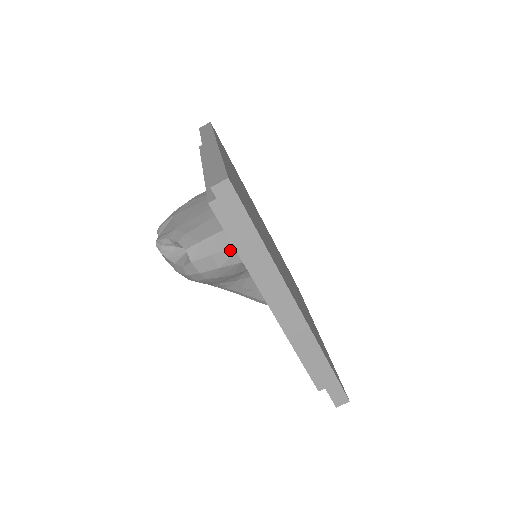
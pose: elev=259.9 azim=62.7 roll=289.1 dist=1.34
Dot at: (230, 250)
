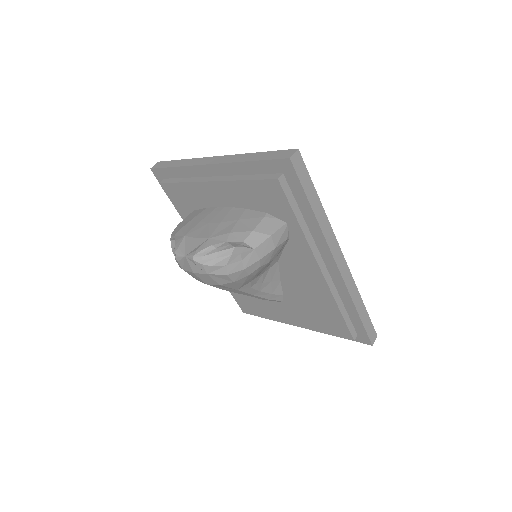
Dot at: (282, 227)
